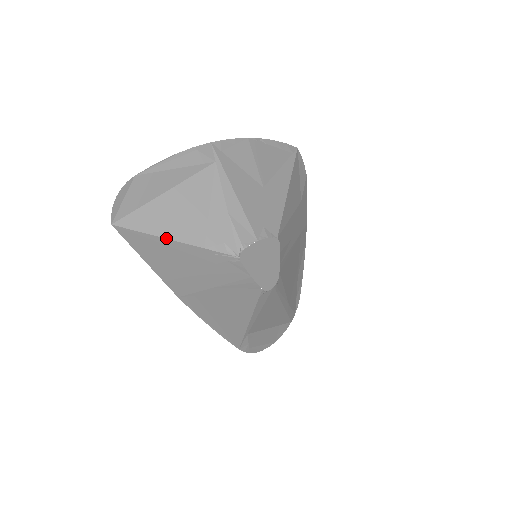
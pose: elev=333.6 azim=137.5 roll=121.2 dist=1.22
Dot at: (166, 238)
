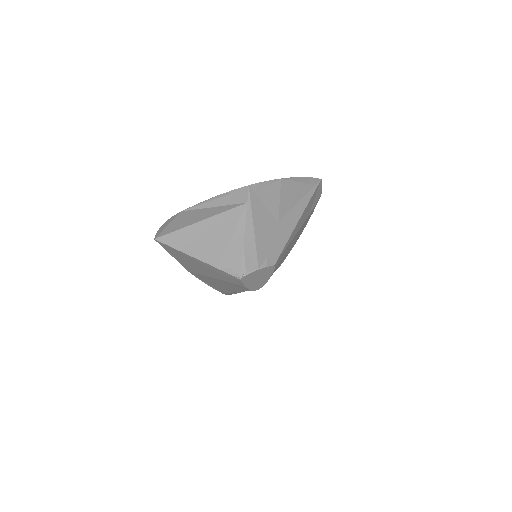
Dot at: (192, 256)
